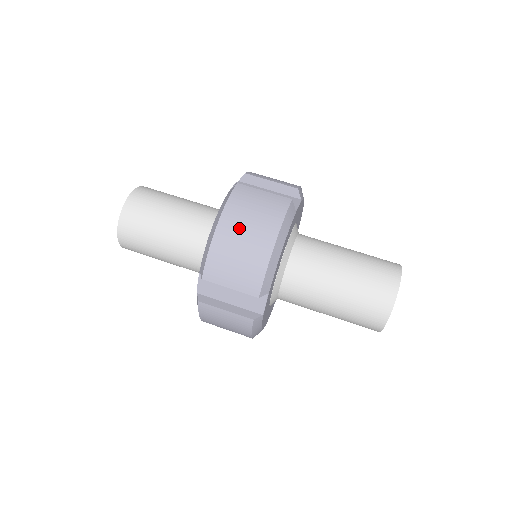
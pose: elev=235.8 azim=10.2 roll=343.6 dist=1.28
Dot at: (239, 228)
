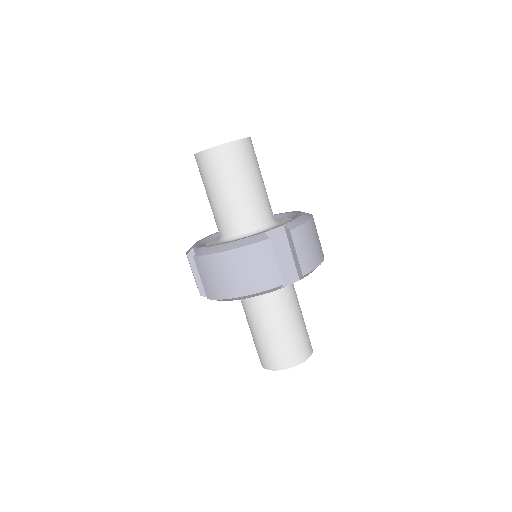
Dot at: (233, 267)
